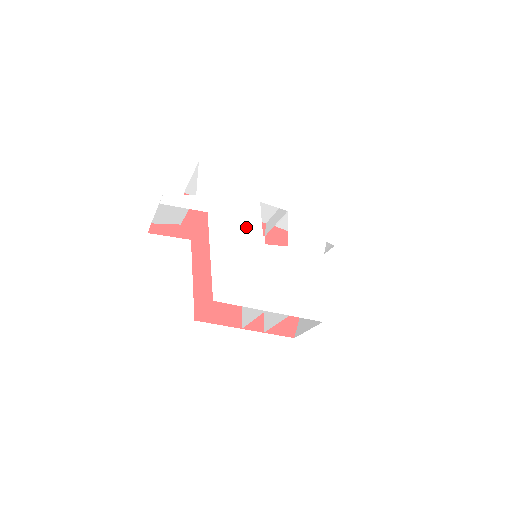
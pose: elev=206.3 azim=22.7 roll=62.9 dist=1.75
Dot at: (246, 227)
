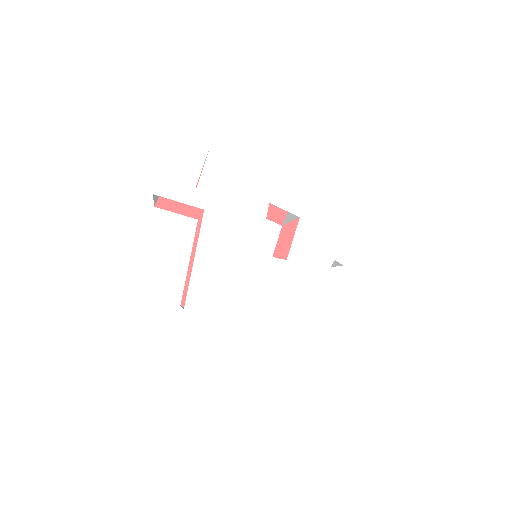
Dot at: (244, 232)
